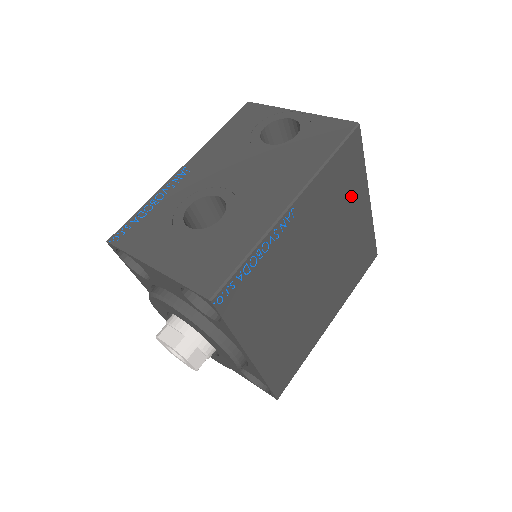
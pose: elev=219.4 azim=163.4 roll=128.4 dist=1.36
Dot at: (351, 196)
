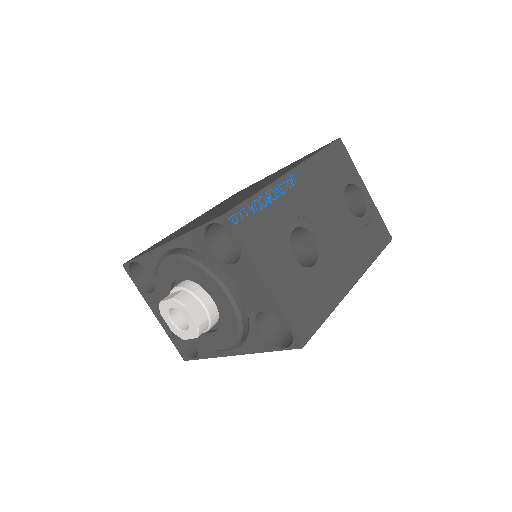
Dot at: occluded
